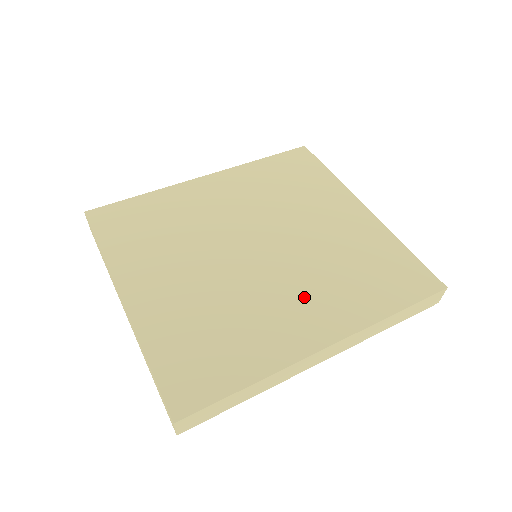
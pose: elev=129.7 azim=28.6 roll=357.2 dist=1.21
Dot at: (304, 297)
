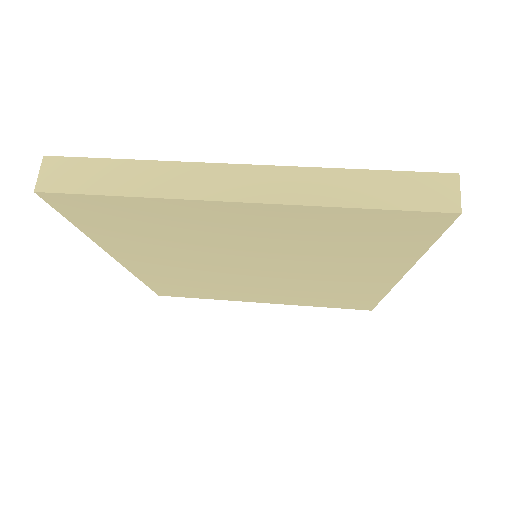
Dot at: occluded
